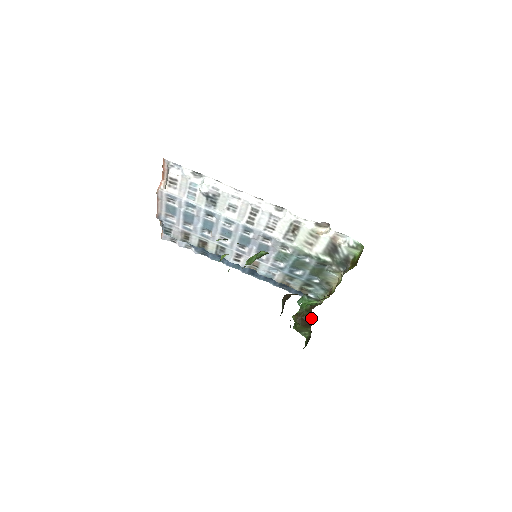
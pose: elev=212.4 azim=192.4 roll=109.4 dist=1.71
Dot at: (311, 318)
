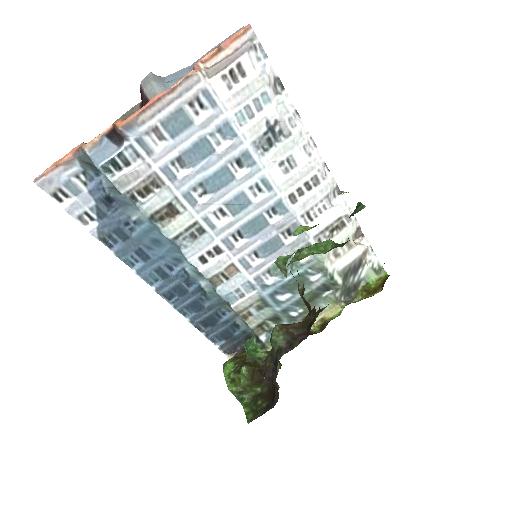
Dot at: occluded
